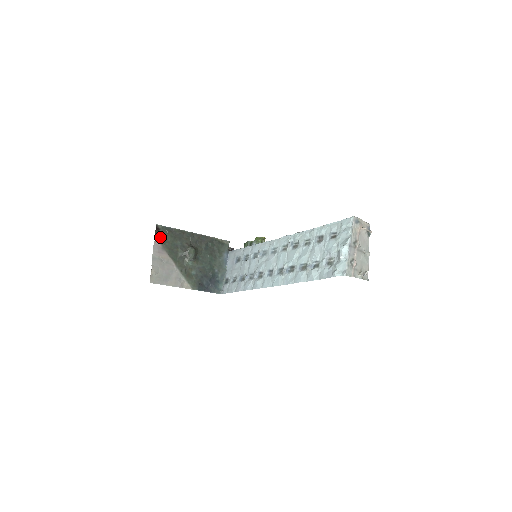
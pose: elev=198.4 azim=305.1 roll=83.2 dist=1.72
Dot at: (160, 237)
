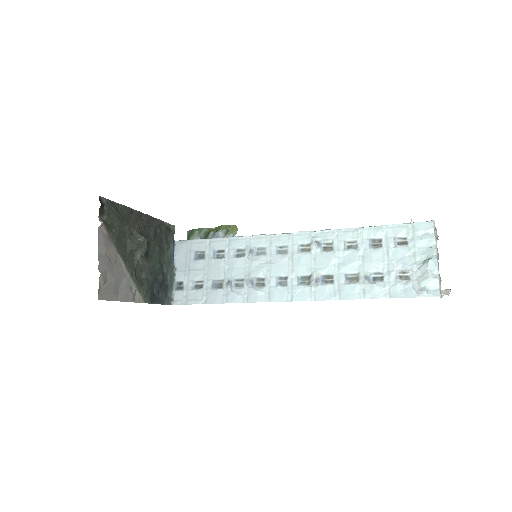
Dot at: (105, 219)
